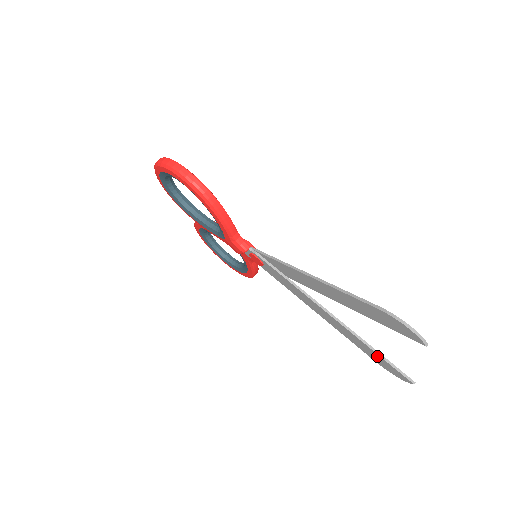
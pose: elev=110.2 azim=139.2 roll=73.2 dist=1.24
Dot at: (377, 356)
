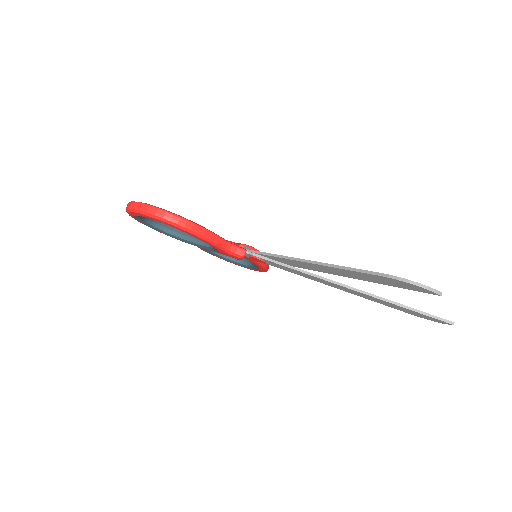
Dot at: (407, 310)
